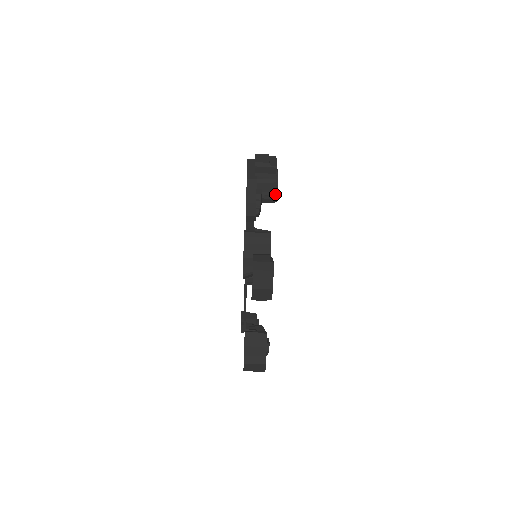
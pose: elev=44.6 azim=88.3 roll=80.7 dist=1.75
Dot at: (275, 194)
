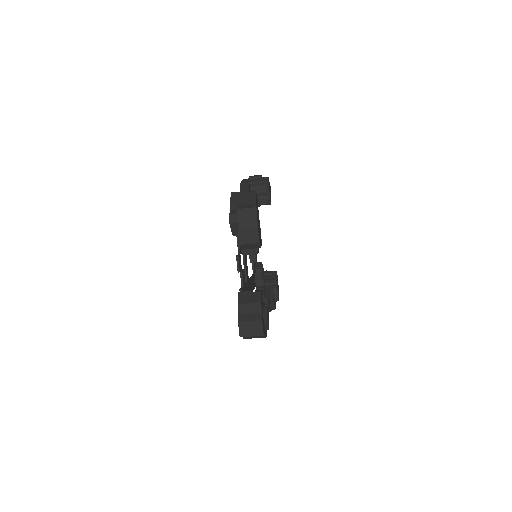
Dot at: (267, 194)
